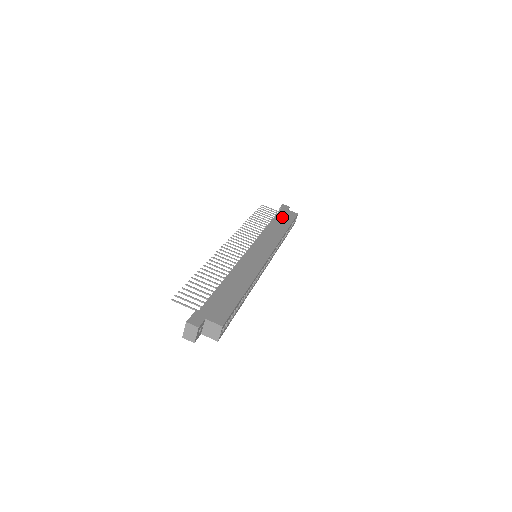
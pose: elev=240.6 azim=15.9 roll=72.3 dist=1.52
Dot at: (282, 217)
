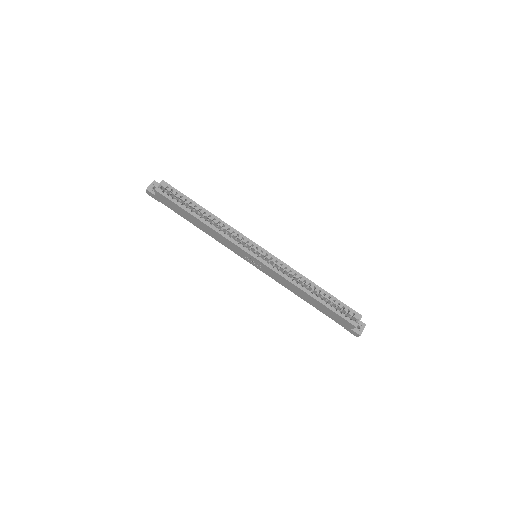
Dot at: occluded
